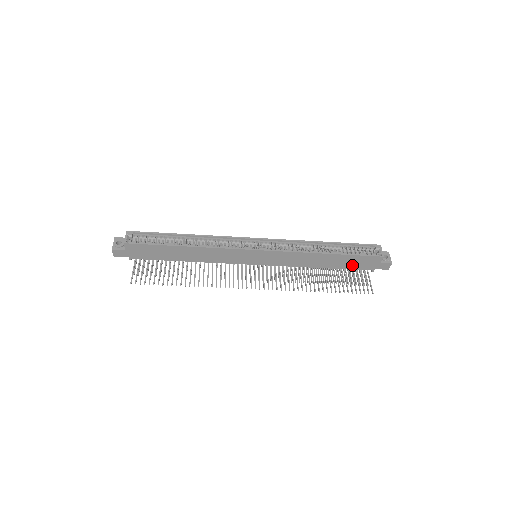
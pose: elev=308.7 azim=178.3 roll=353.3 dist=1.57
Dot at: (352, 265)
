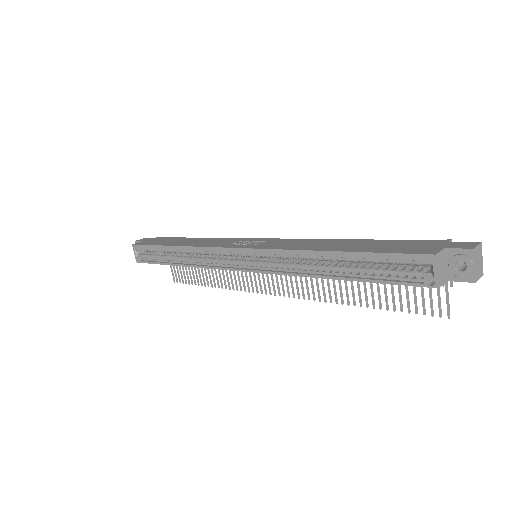
Dot at: occluded
